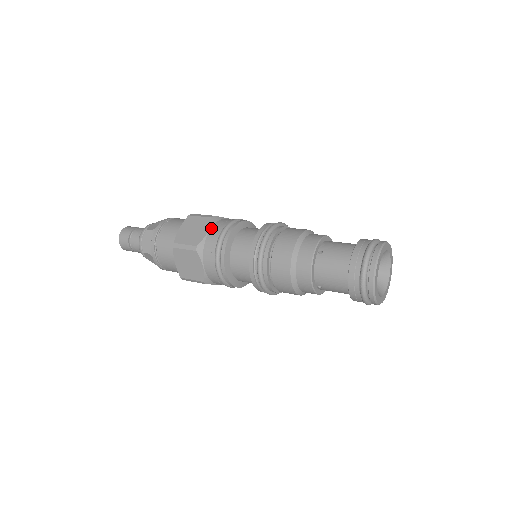
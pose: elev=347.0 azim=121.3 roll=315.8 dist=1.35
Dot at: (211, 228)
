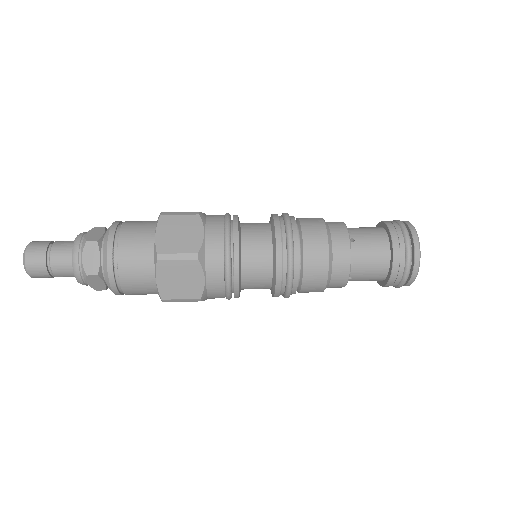
Dot at: (206, 228)
